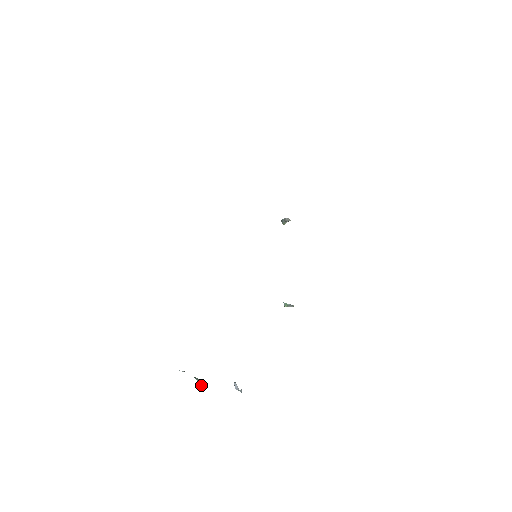
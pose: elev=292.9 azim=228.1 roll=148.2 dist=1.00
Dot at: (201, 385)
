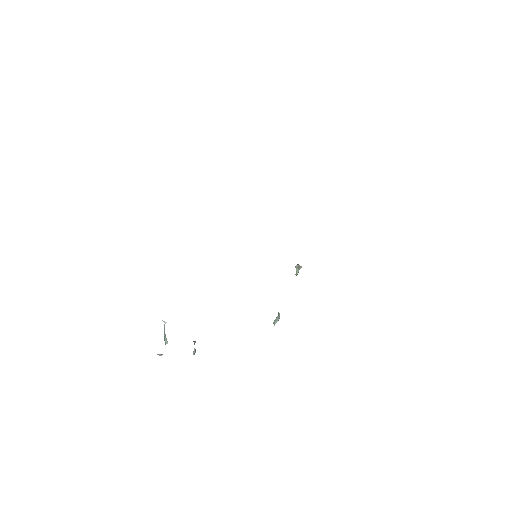
Dot at: (164, 328)
